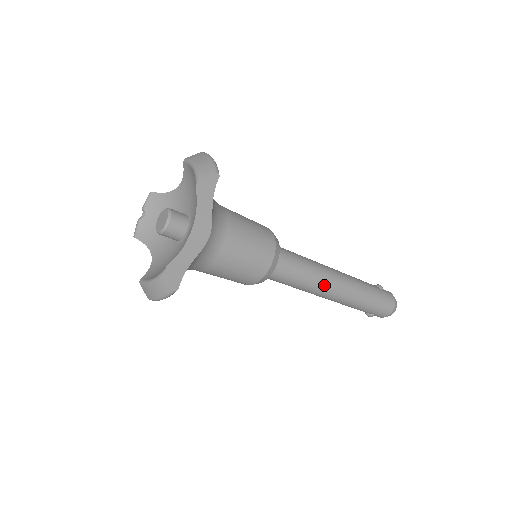
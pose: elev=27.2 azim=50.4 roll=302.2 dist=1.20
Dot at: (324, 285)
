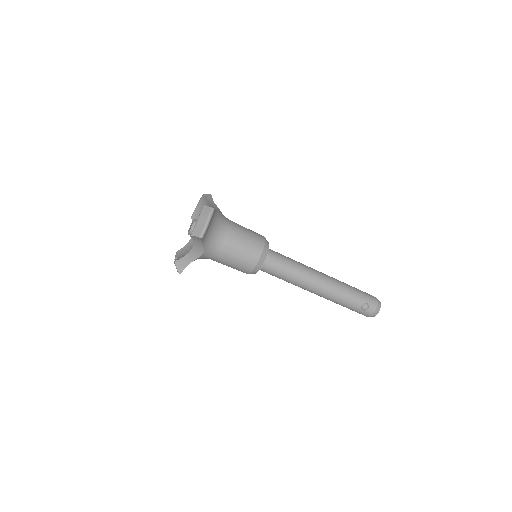
Dot at: (311, 269)
